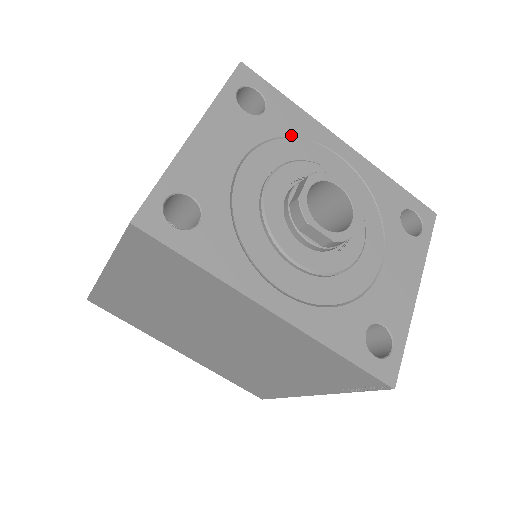
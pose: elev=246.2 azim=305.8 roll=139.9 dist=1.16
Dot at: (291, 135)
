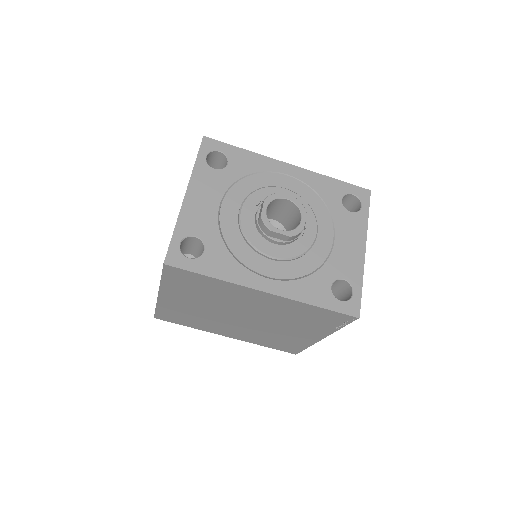
Dot at: (249, 173)
